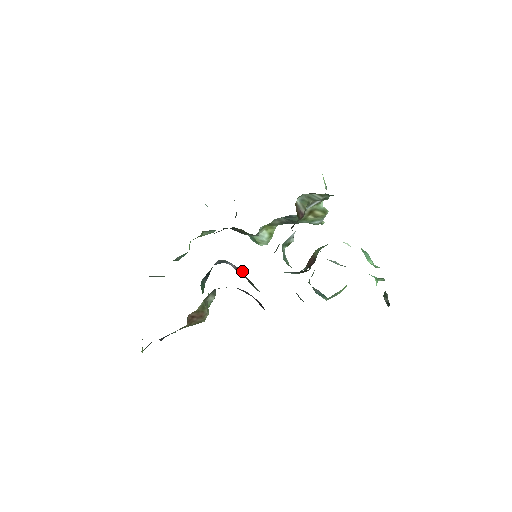
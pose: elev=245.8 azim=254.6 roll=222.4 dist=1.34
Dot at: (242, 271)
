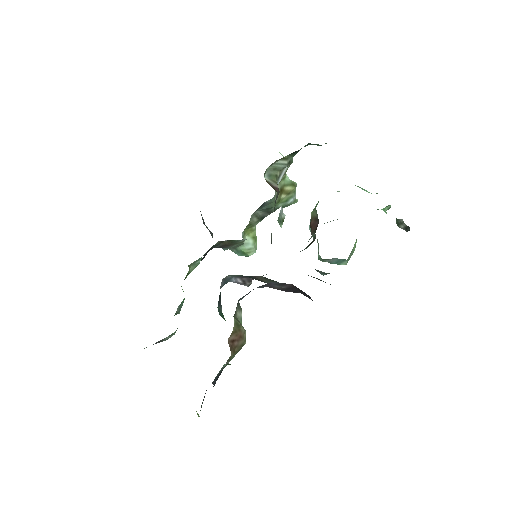
Dot at: (251, 279)
